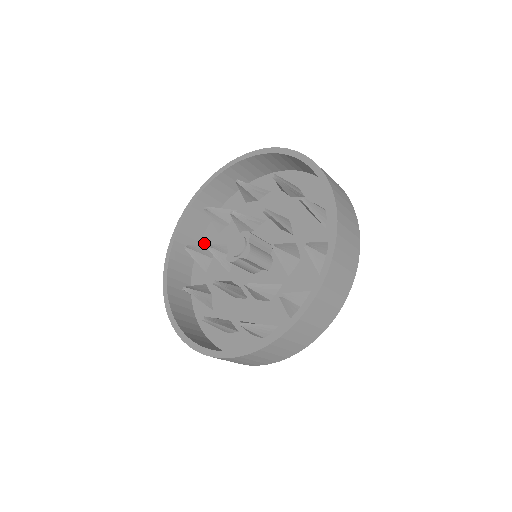
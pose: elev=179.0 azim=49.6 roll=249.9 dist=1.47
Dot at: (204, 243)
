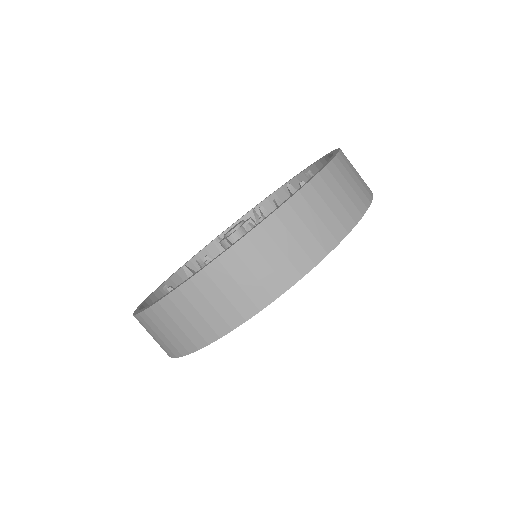
Dot at: occluded
